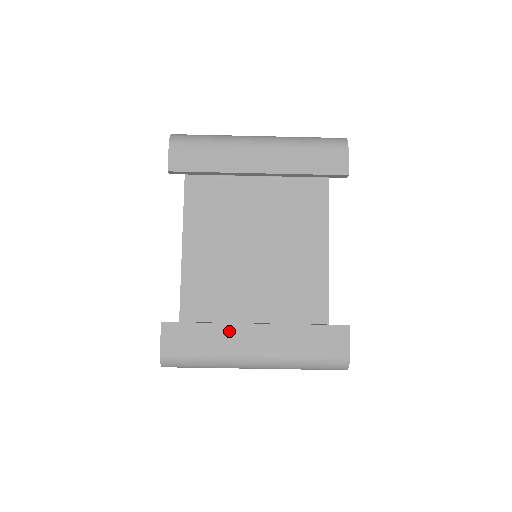
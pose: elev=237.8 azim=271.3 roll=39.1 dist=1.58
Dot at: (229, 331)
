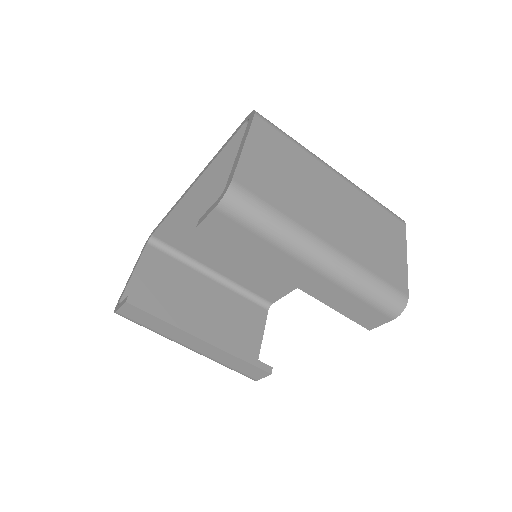
Dot at: (179, 333)
